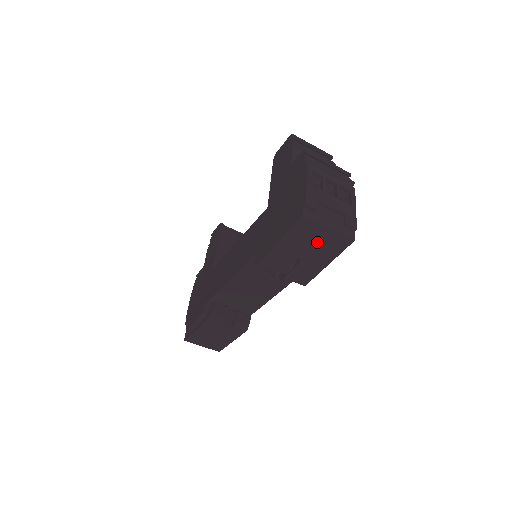
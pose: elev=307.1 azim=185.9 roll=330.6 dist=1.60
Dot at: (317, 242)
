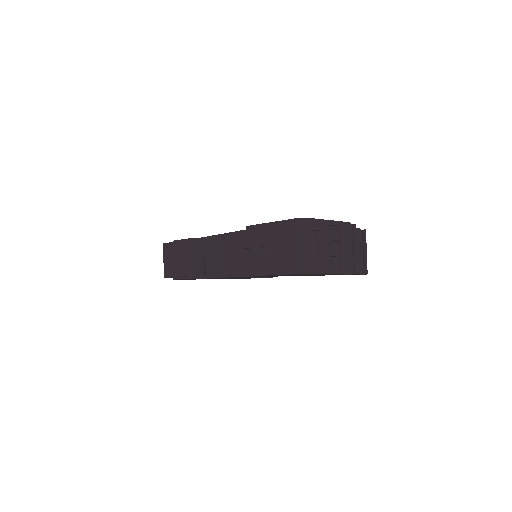
Dot at: (286, 248)
